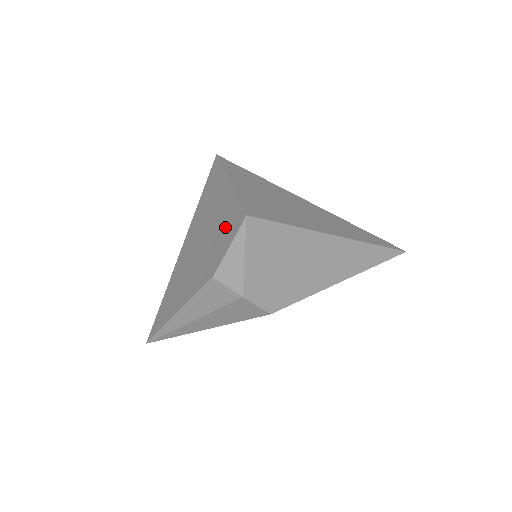
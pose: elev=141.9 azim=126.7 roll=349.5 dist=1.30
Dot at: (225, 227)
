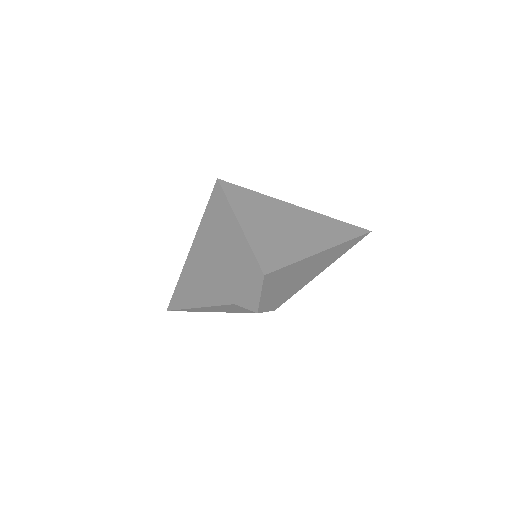
Dot at: (241, 268)
